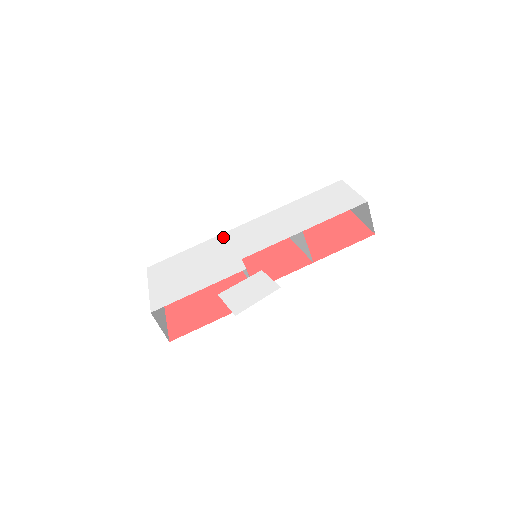
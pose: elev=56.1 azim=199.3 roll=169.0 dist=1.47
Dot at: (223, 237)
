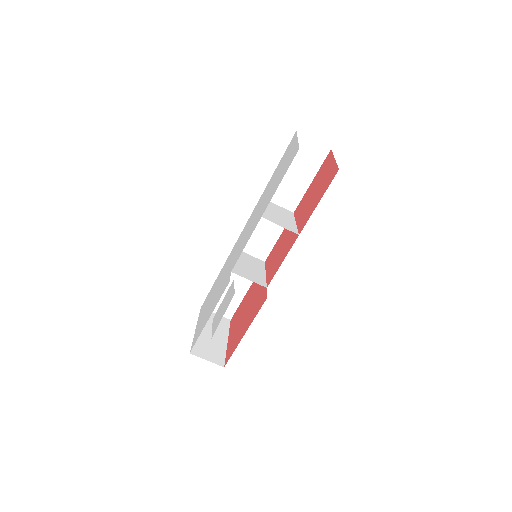
Dot at: (232, 252)
